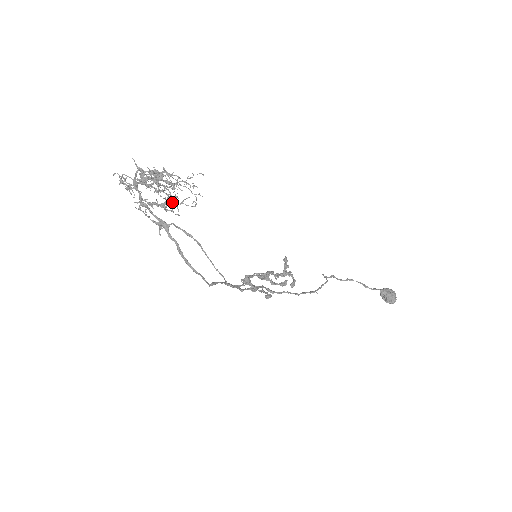
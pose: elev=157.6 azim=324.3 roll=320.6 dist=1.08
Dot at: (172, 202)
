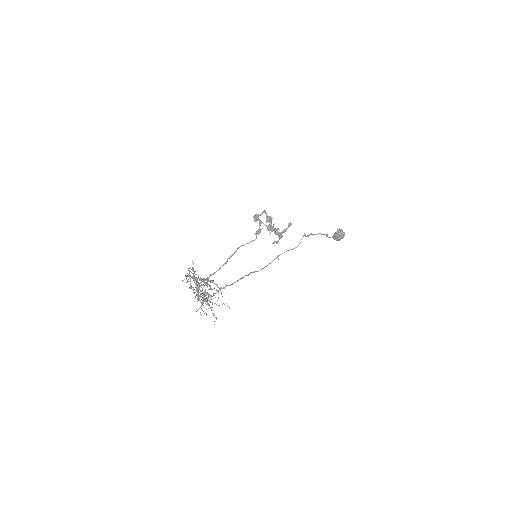
Dot at: occluded
